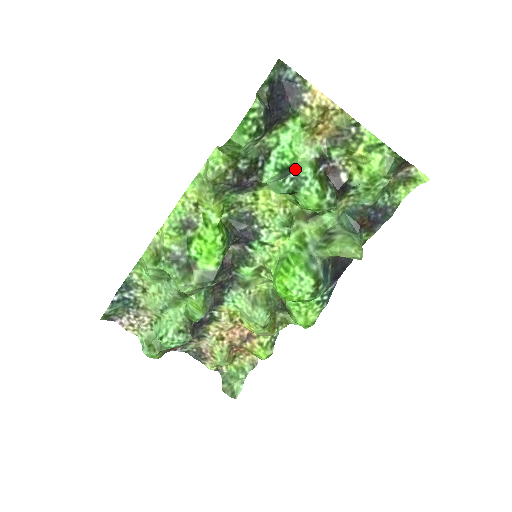
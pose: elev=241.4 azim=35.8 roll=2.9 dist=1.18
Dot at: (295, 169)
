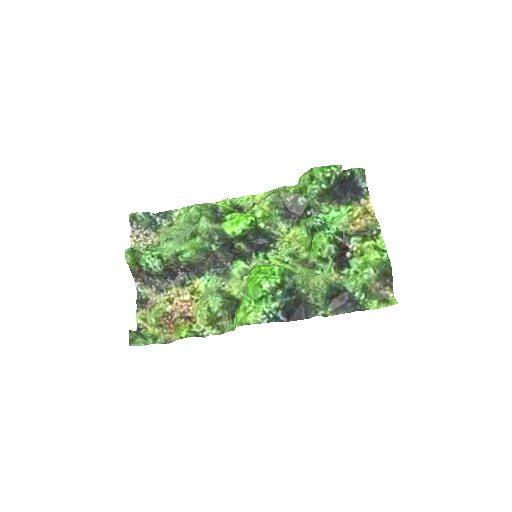
Dot at: occluded
